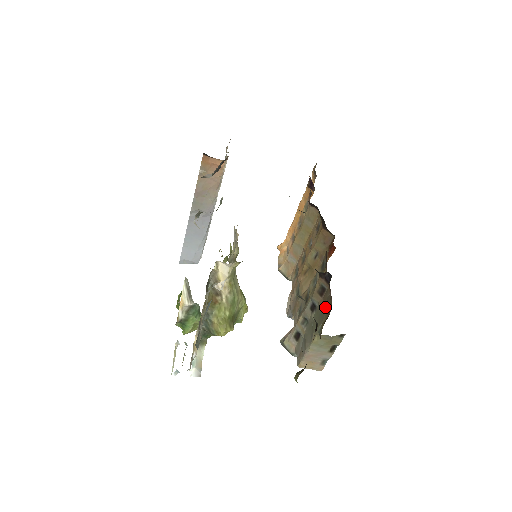
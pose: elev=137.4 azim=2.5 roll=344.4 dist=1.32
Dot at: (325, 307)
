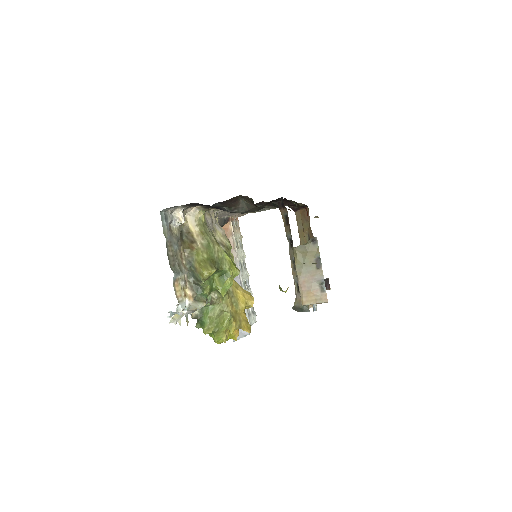
Dot at: occluded
